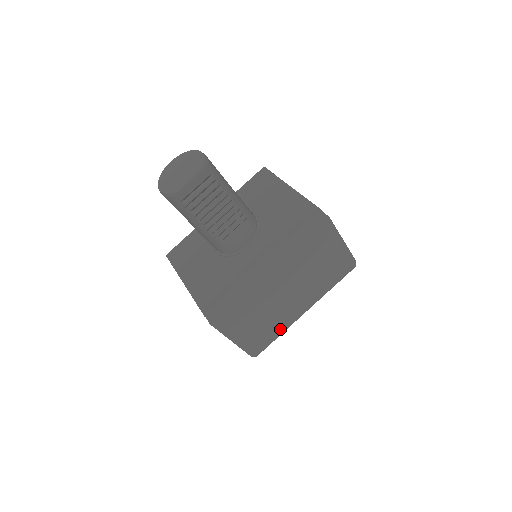
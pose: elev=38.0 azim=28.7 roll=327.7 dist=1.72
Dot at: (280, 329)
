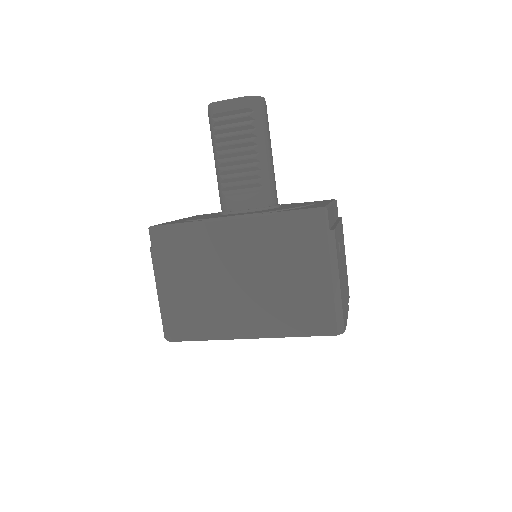
Dot at: (209, 330)
